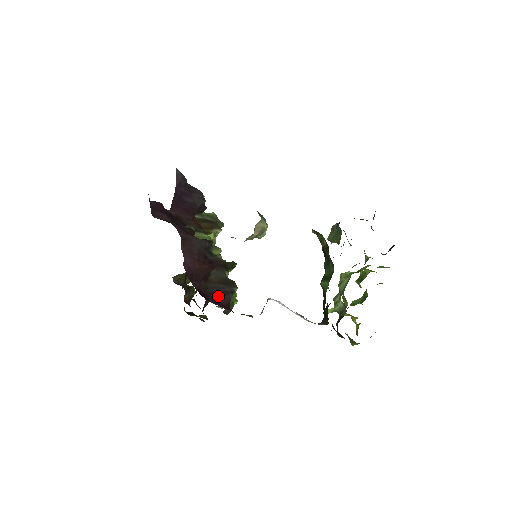
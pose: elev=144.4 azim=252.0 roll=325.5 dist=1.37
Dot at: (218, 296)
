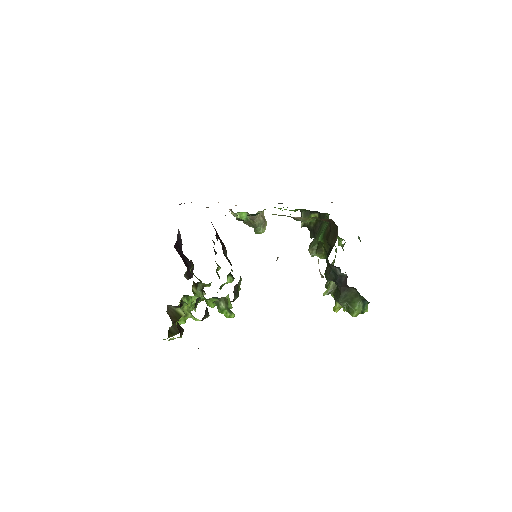
Dot at: occluded
